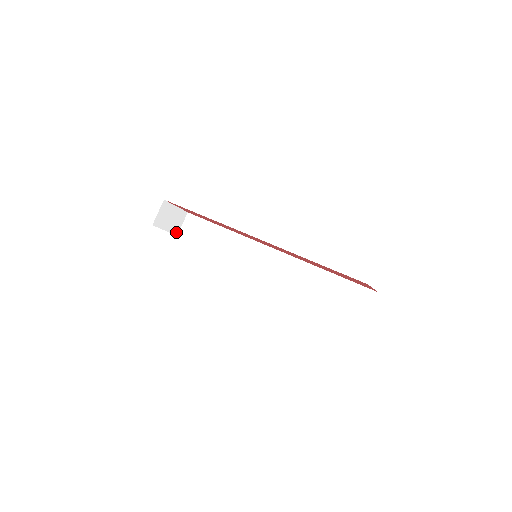
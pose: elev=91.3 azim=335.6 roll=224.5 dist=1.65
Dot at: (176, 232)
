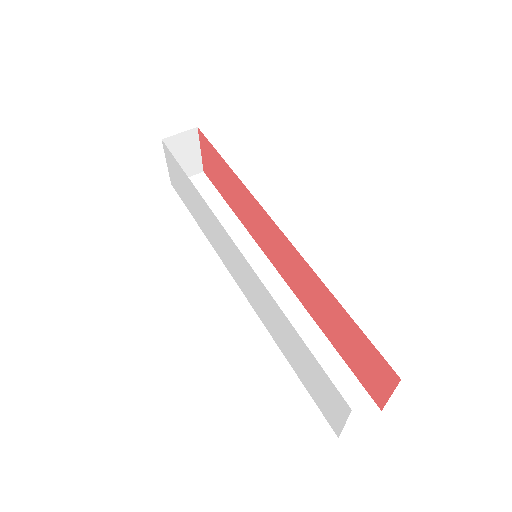
Dot at: occluded
